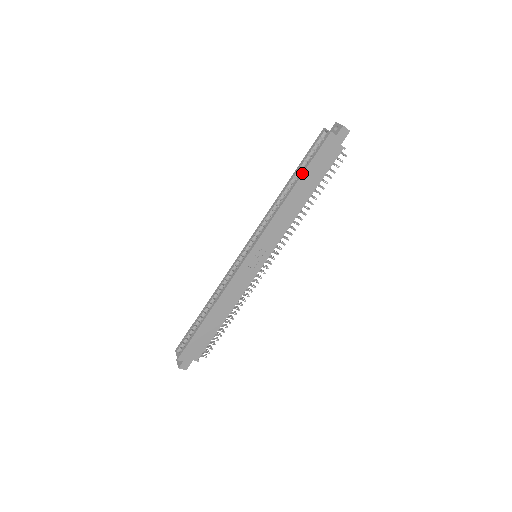
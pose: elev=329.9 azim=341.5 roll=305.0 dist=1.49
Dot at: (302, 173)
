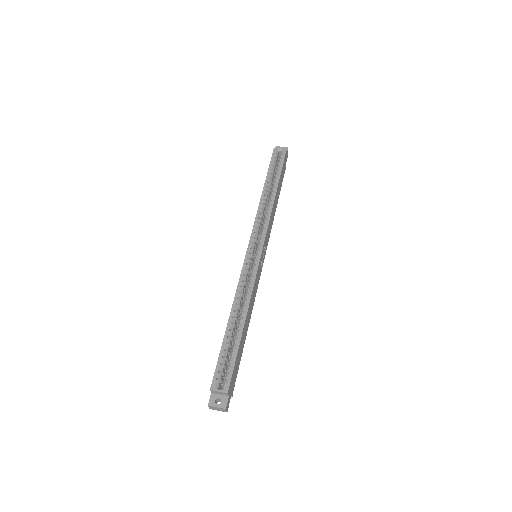
Dot at: (279, 177)
